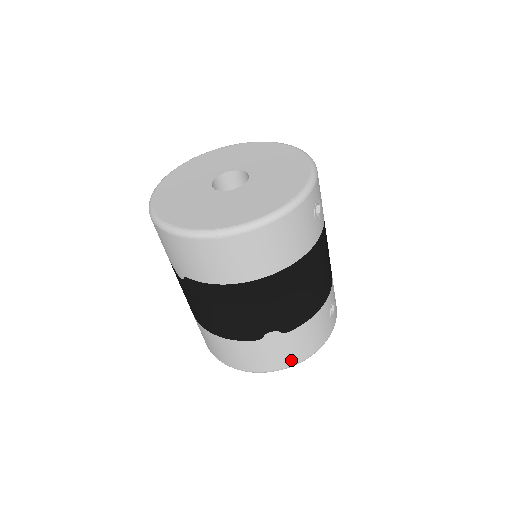
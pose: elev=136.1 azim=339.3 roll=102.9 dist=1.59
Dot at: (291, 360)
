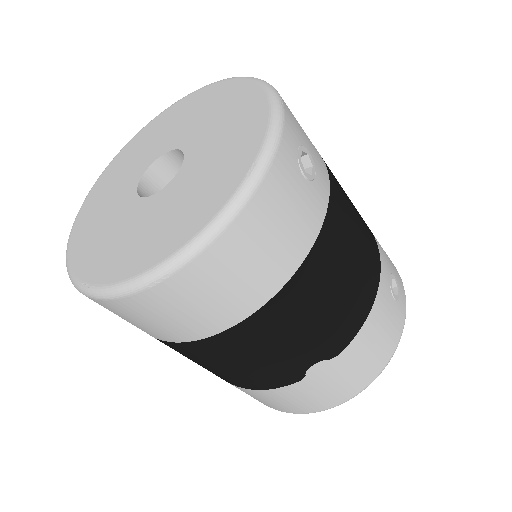
Dot at: (361, 382)
